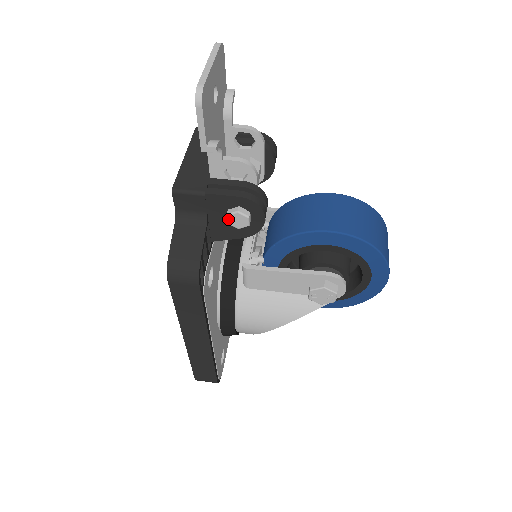
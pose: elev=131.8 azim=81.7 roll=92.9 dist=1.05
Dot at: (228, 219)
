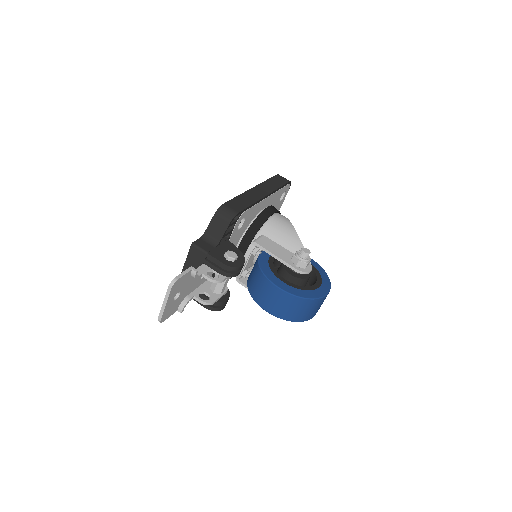
Dot at: occluded
